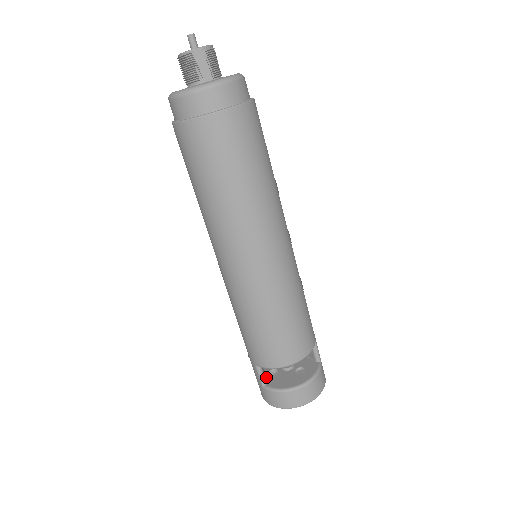
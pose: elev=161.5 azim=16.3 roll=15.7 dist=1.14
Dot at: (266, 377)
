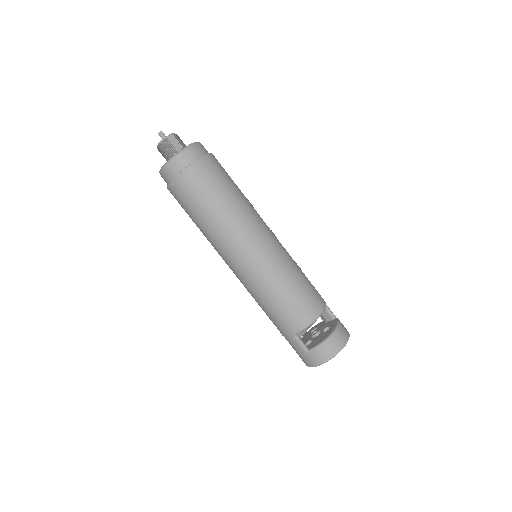
Dot at: occluded
